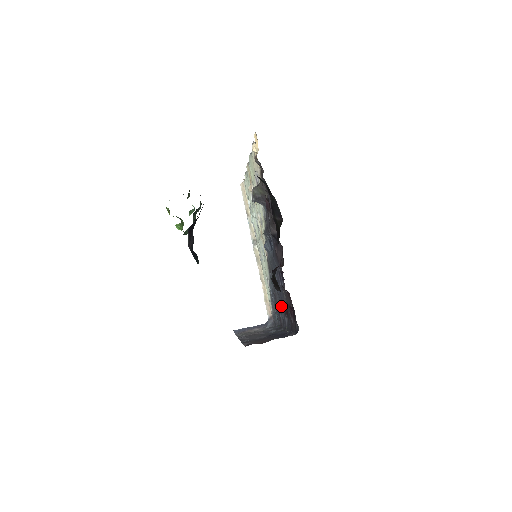
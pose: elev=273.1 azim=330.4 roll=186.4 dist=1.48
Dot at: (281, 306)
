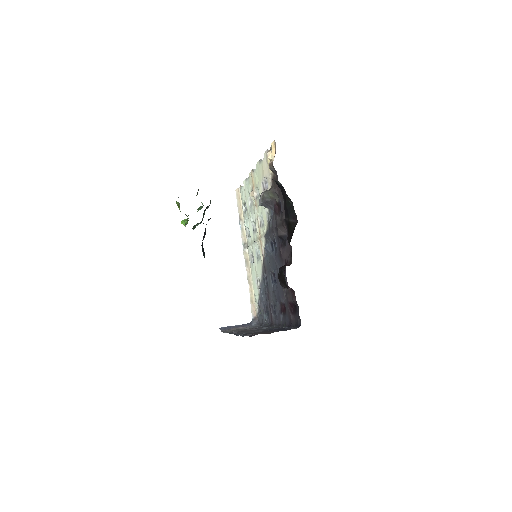
Dot at: (276, 304)
